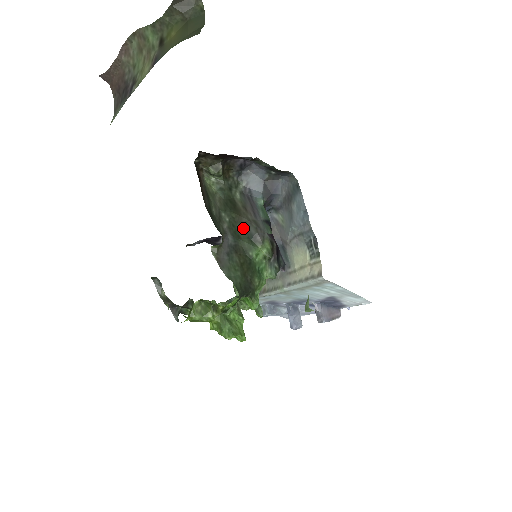
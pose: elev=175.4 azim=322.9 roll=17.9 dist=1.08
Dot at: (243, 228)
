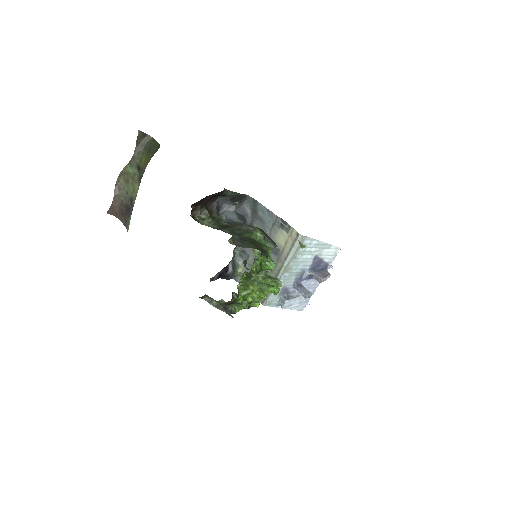
Dot at: (239, 230)
